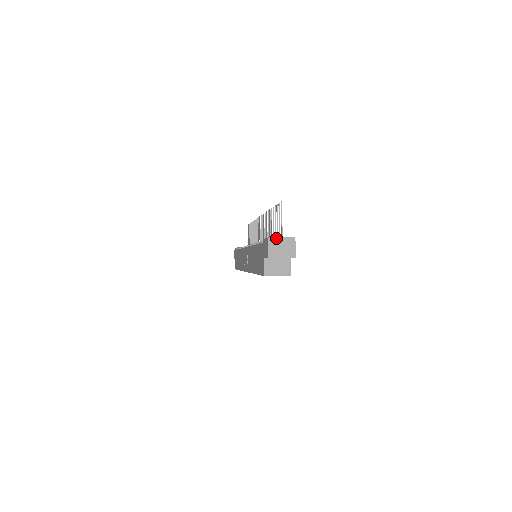
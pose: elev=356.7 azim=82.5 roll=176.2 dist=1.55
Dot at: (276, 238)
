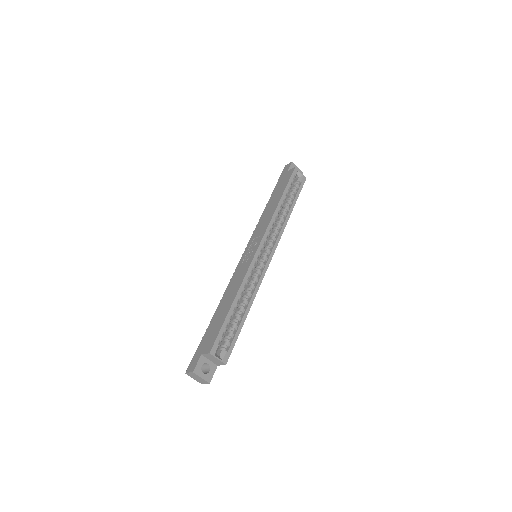
Dot at: occluded
